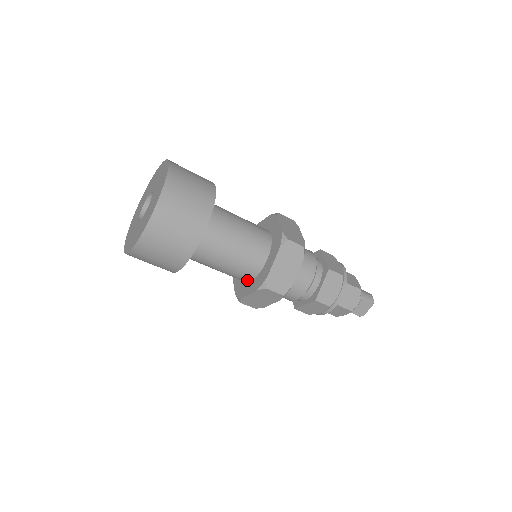
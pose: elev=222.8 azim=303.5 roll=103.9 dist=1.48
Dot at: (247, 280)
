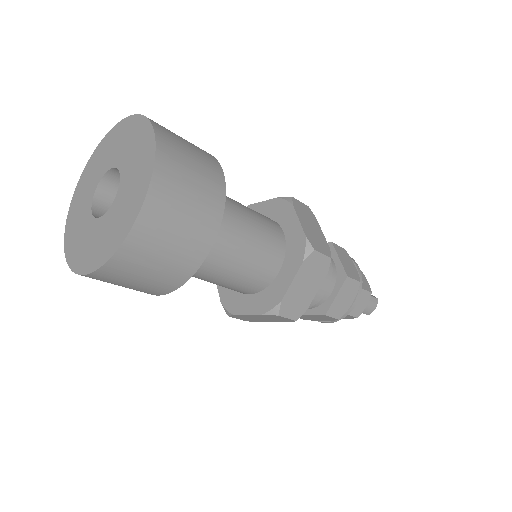
Dot at: occluded
